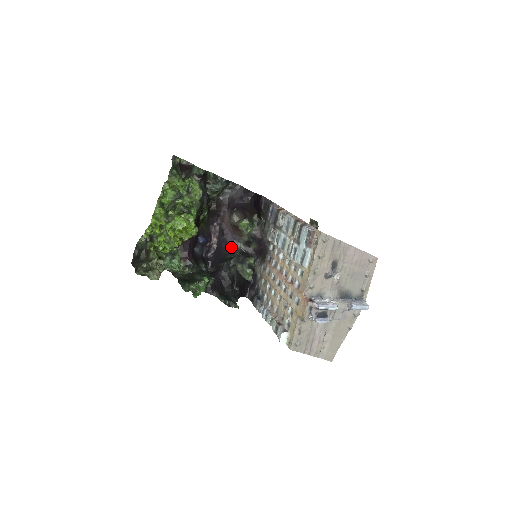
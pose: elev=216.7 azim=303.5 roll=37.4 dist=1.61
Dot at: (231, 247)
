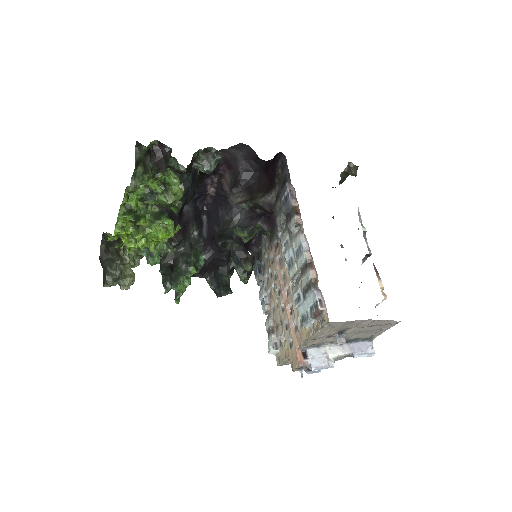
Dot at: (232, 205)
